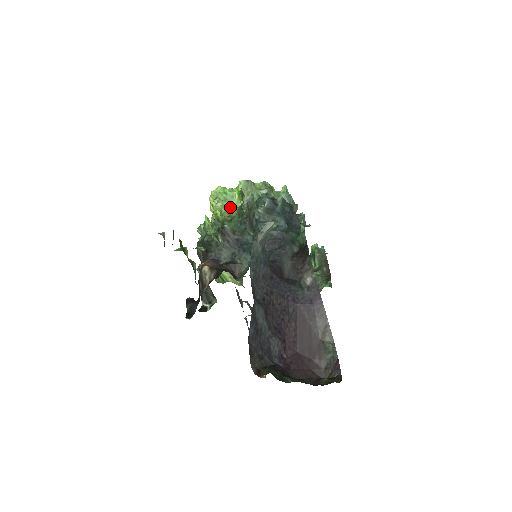
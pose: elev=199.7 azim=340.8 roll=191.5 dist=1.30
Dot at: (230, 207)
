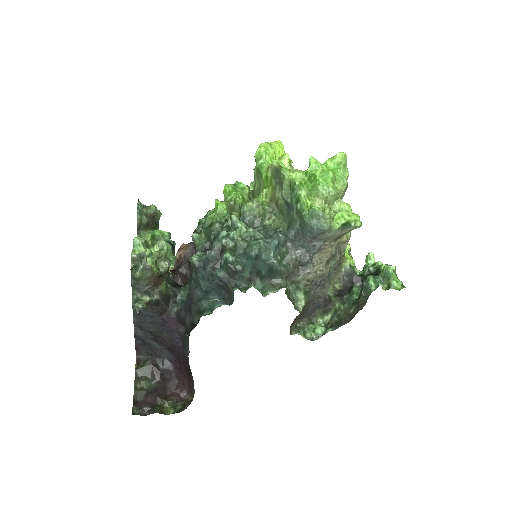
Dot at: (258, 185)
